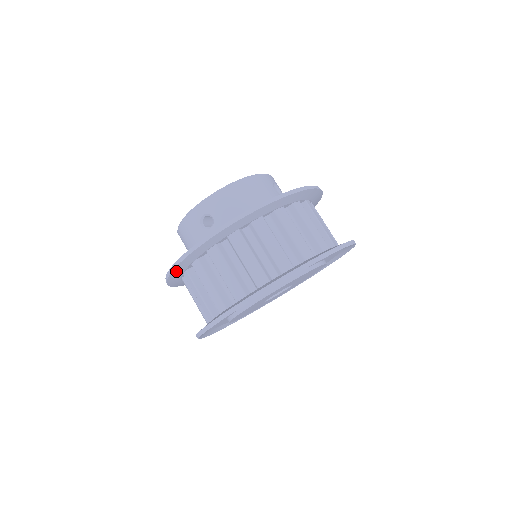
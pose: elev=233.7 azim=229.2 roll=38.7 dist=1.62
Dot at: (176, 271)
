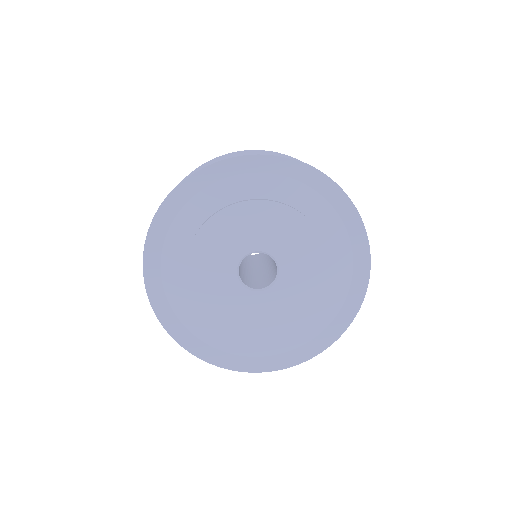
Dot at: occluded
